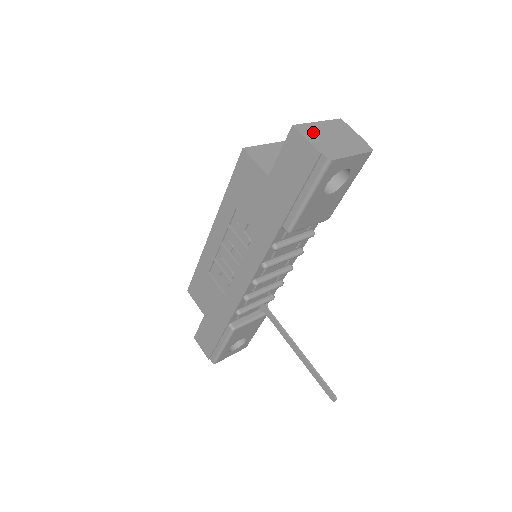
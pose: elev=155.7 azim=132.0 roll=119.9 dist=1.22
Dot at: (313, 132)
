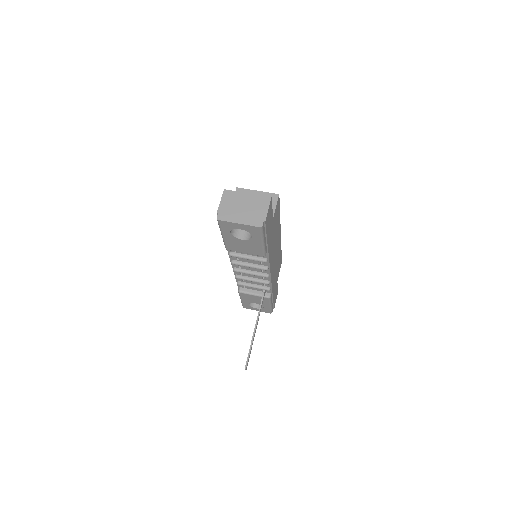
Dot at: (232, 198)
